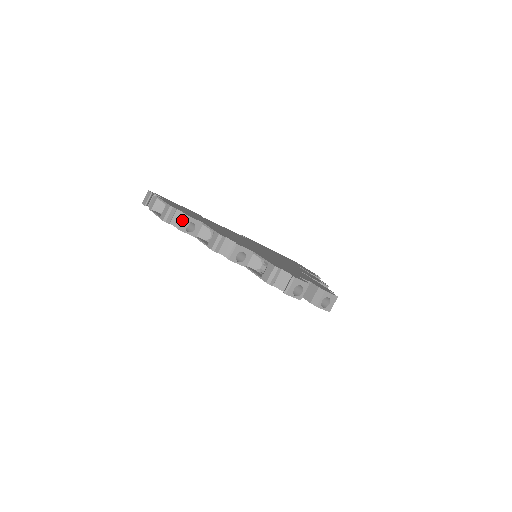
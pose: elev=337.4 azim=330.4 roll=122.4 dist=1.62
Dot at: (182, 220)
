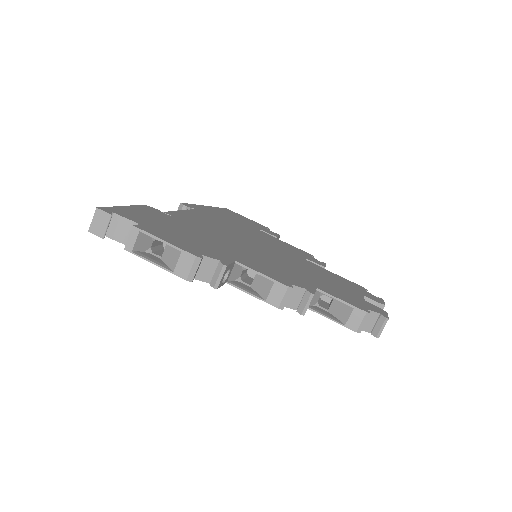
Dot at: (222, 275)
